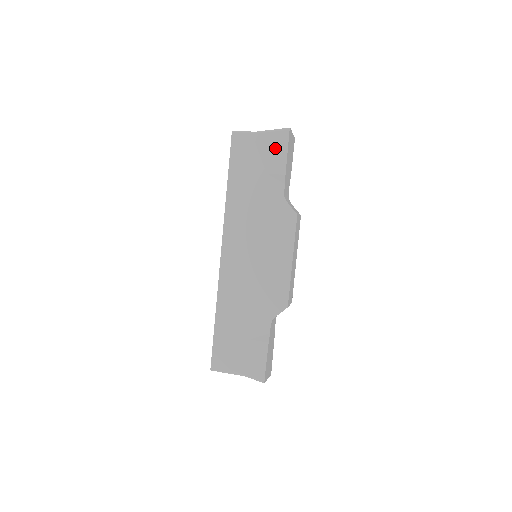
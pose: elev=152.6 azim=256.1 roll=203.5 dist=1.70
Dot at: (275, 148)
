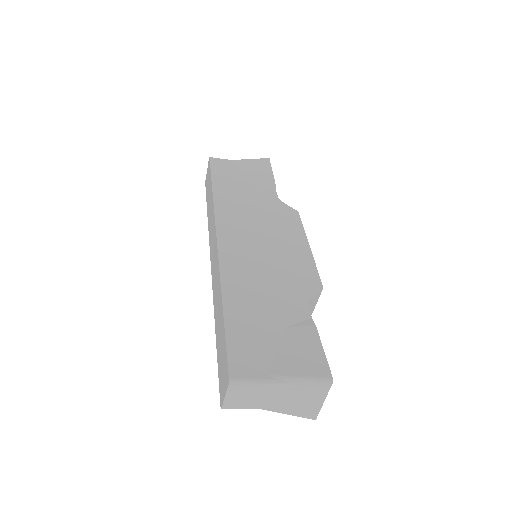
Dot at: (258, 168)
